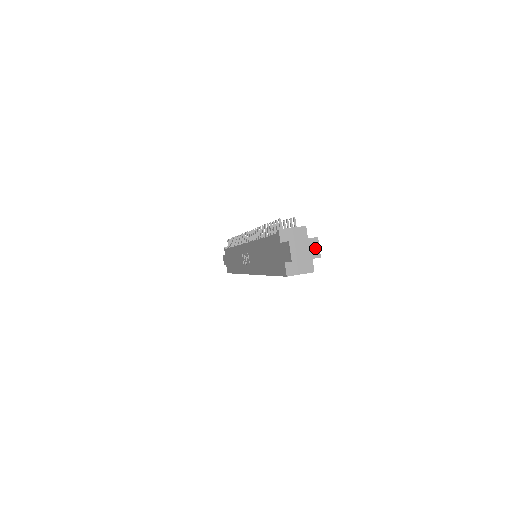
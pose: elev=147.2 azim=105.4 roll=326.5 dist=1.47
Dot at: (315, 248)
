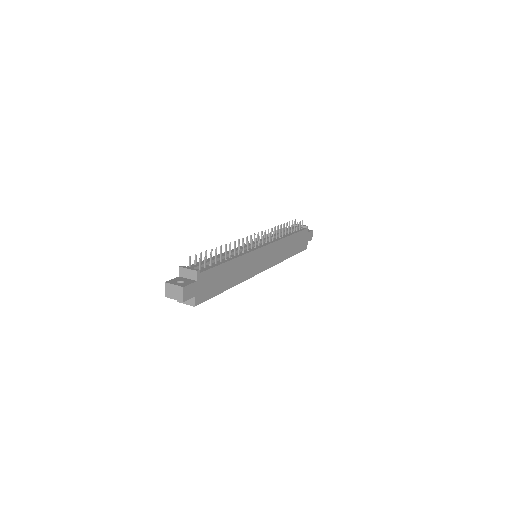
Dot at: (180, 294)
